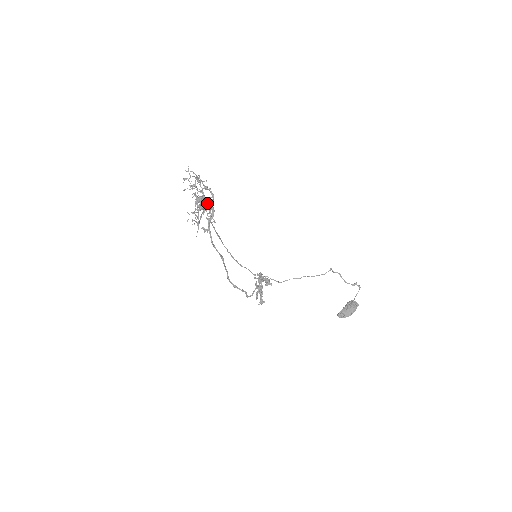
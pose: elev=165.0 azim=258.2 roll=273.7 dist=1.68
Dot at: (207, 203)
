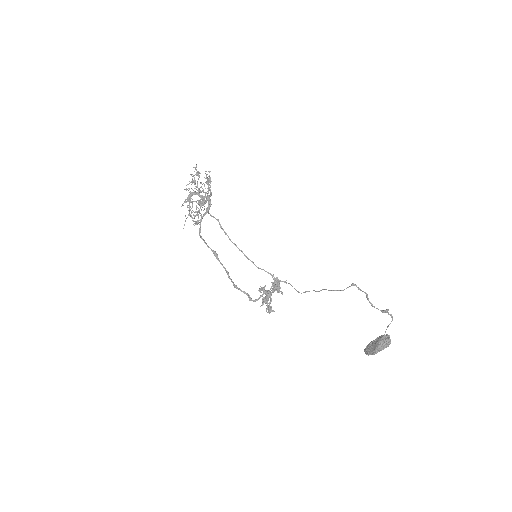
Dot at: occluded
